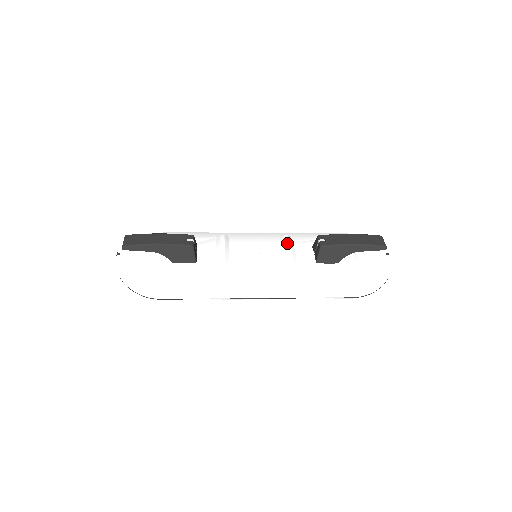
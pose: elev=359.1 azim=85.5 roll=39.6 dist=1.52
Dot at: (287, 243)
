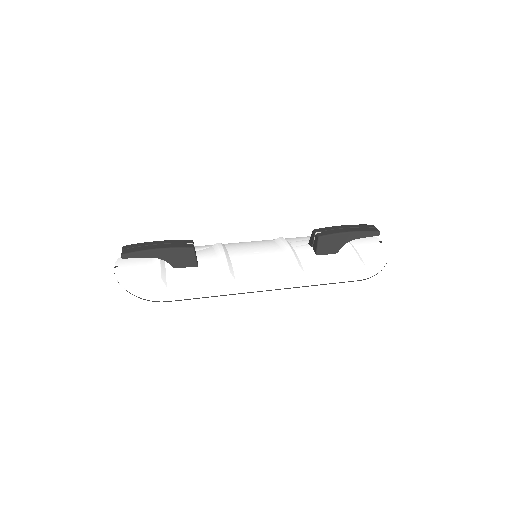
Dot at: (284, 242)
